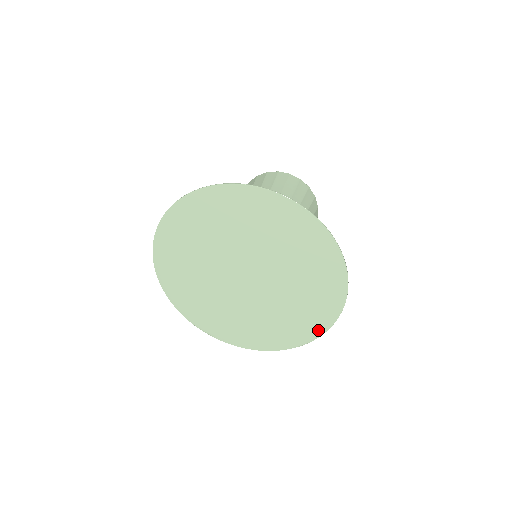
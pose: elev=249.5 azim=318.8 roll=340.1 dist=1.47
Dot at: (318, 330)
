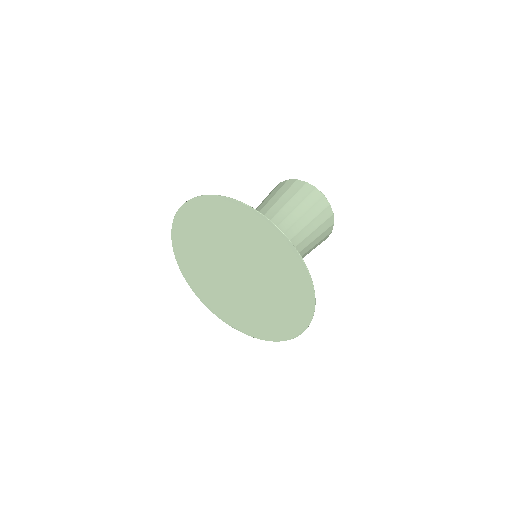
Dot at: (306, 316)
